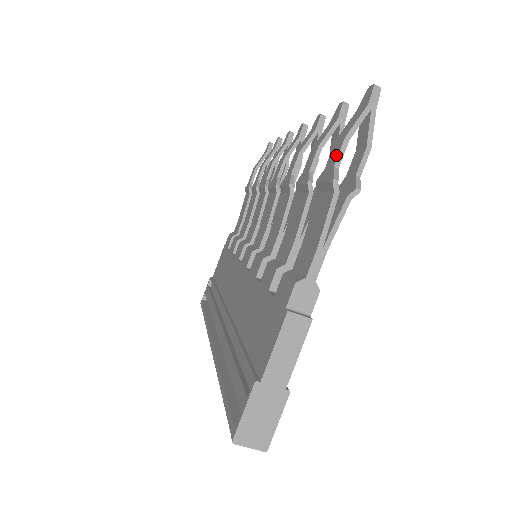
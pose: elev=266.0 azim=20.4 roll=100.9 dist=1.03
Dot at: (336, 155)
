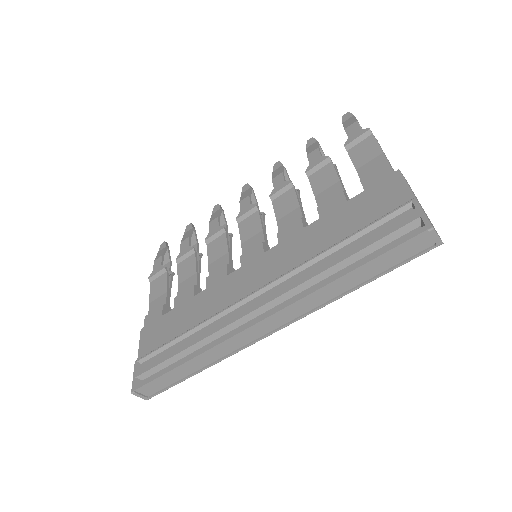
Dot at: (357, 127)
